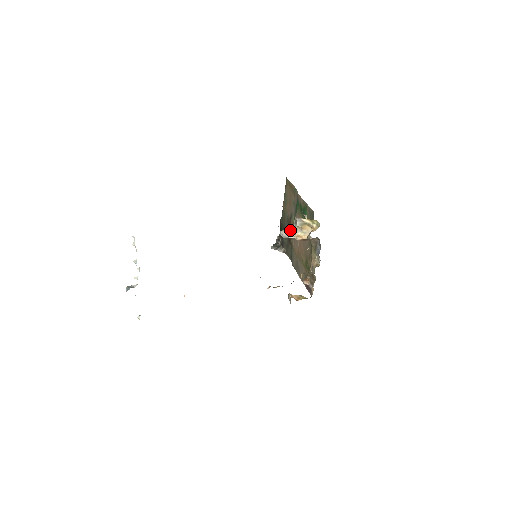
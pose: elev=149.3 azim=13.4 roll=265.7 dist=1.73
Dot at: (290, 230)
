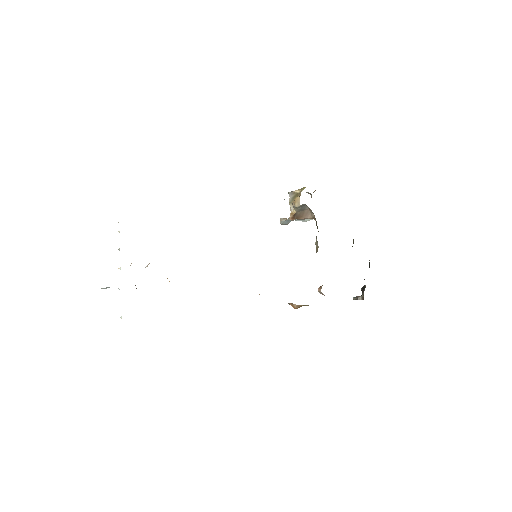
Dot at: occluded
